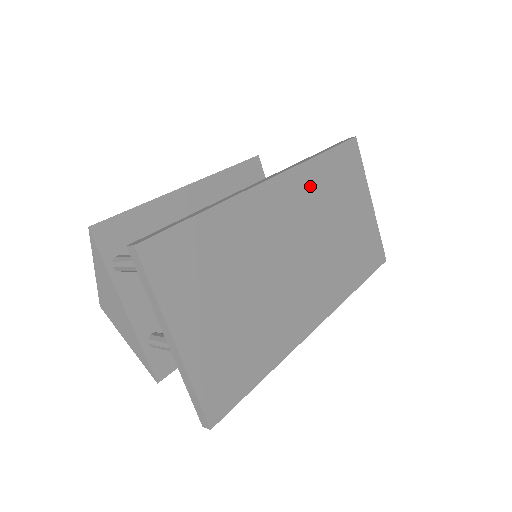
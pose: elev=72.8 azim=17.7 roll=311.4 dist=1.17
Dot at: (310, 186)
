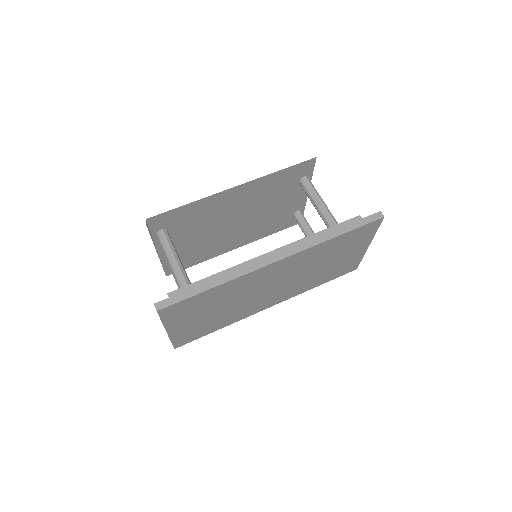
Dot at: (310, 255)
